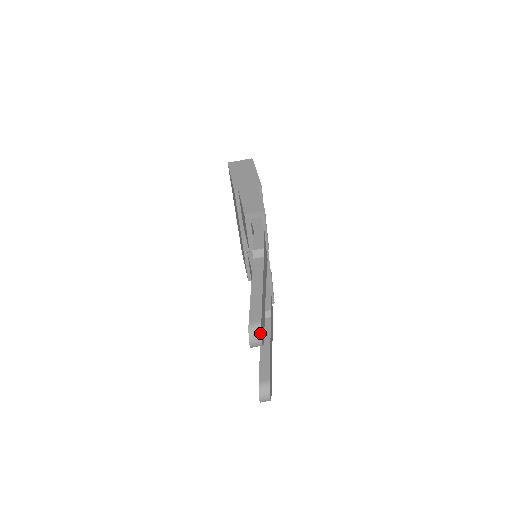
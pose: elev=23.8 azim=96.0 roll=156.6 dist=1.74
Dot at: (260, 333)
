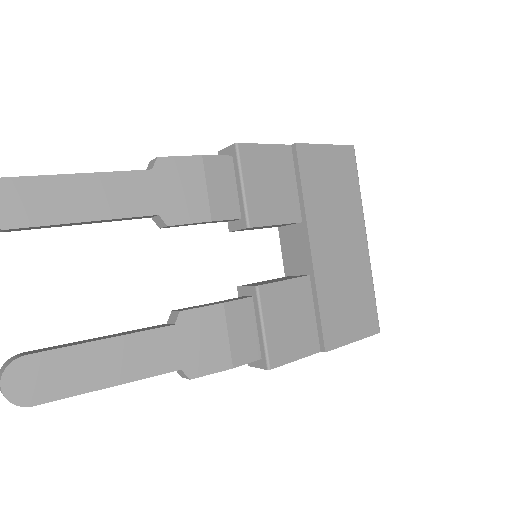
Dot at: out of frame
